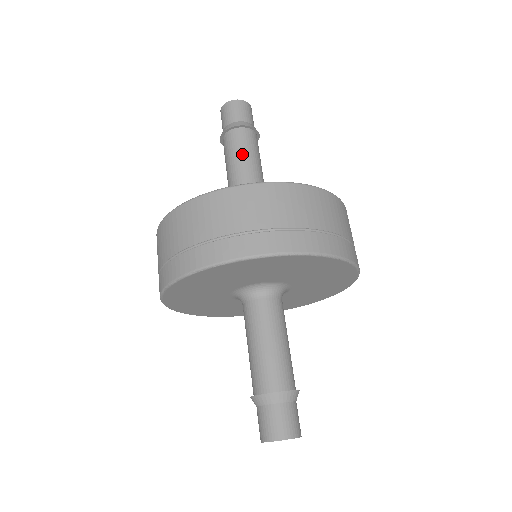
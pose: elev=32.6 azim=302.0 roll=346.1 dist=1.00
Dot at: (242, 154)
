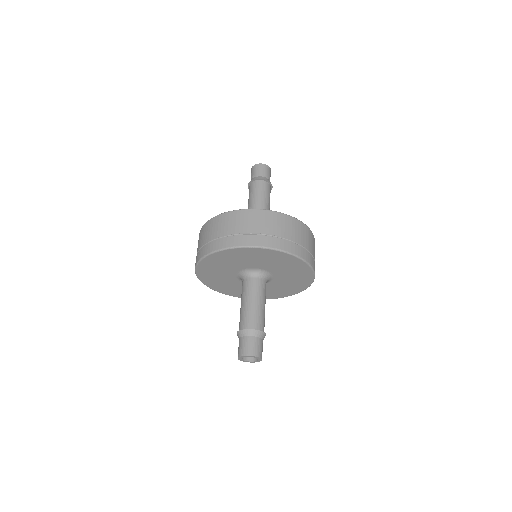
Dot at: (265, 197)
